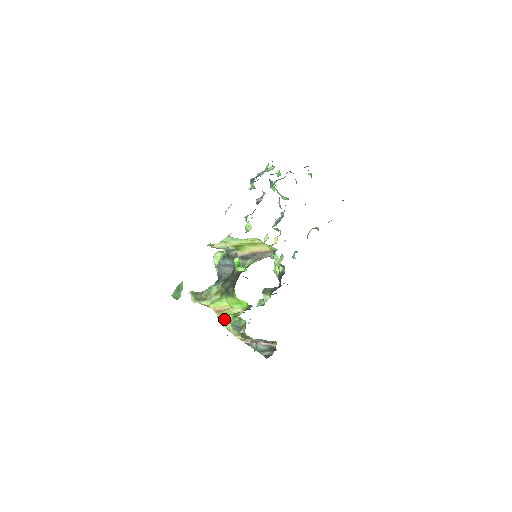
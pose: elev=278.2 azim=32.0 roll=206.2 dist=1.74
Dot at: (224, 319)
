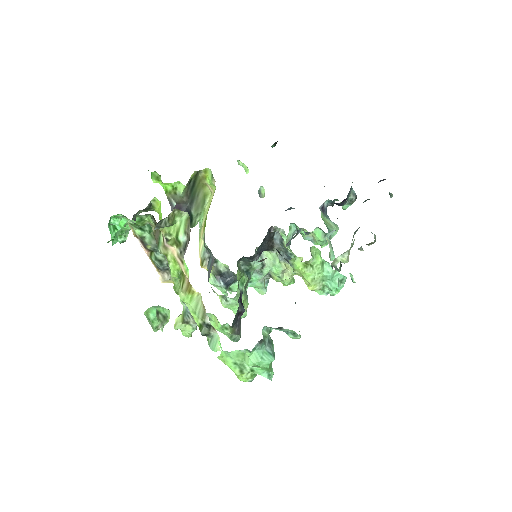
Dot at: occluded
